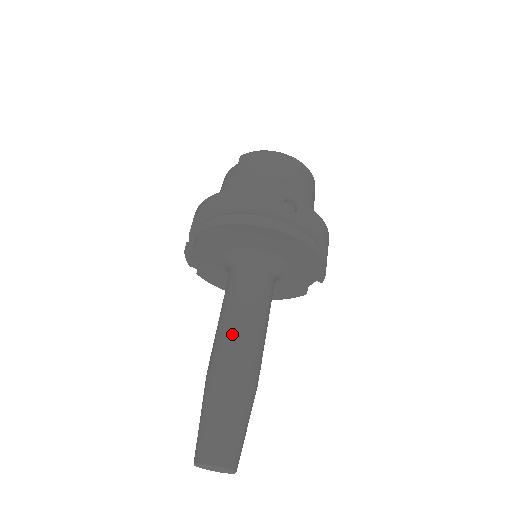
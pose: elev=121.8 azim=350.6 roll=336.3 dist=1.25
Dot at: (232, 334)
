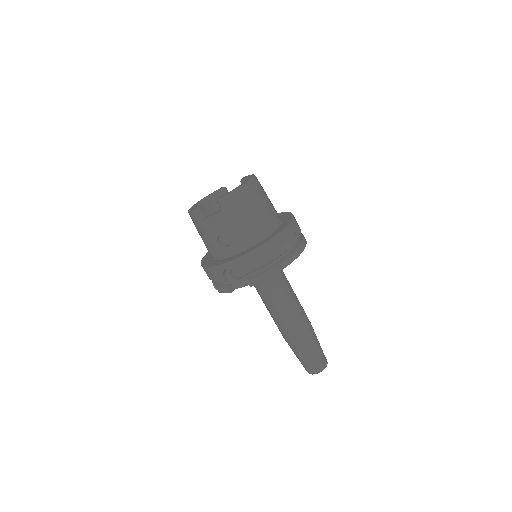
Dot at: (295, 314)
